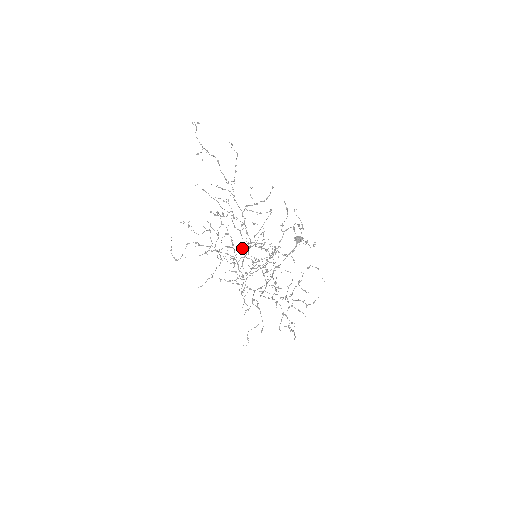
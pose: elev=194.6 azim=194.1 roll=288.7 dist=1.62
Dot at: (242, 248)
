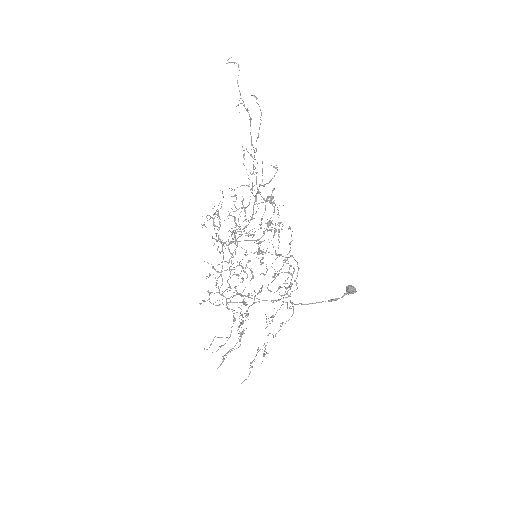
Dot at: occluded
